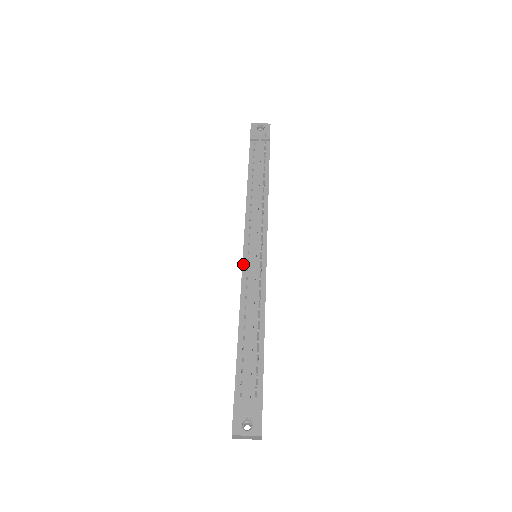
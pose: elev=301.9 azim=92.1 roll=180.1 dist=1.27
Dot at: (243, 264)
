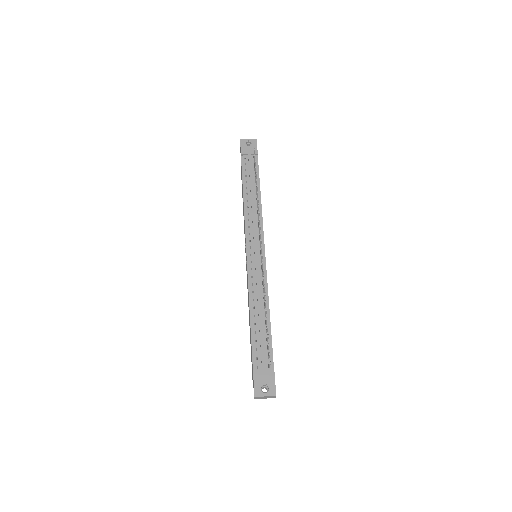
Dot at: (248, 265)
